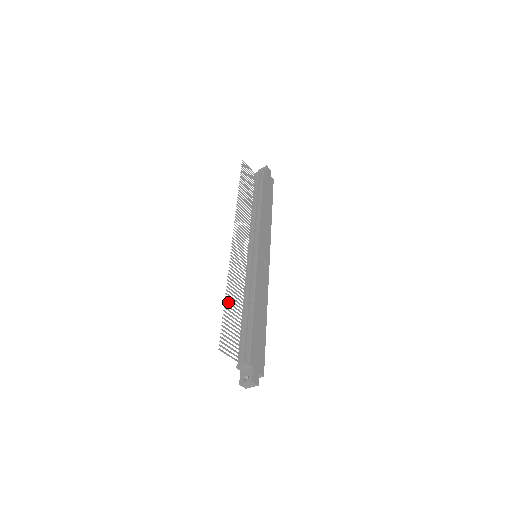
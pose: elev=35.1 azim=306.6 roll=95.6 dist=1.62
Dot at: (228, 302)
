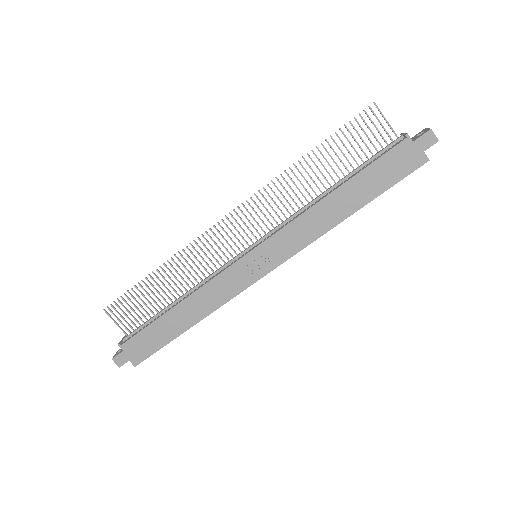
Dot at: (153, 279)
